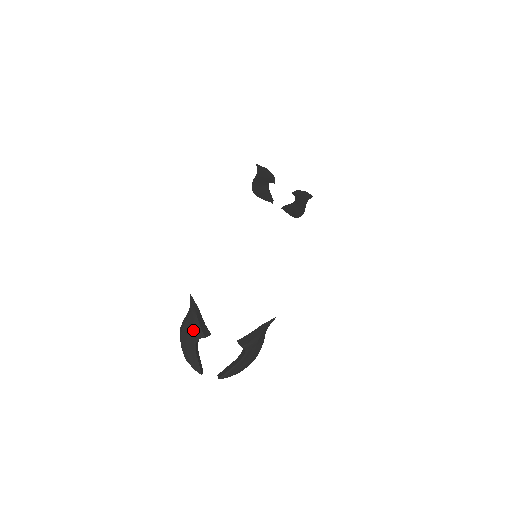
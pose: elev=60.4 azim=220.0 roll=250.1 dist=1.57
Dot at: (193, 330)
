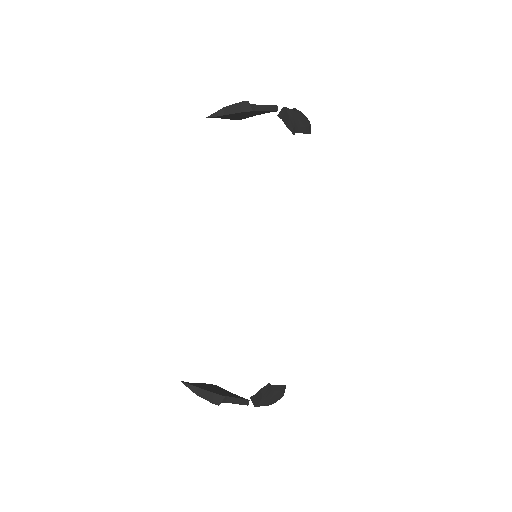
Dot at: occluded
